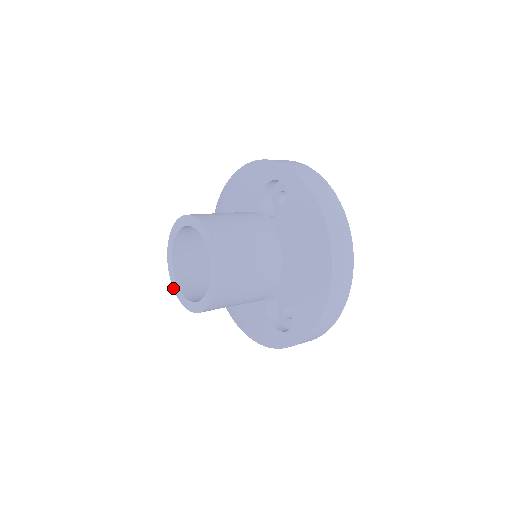
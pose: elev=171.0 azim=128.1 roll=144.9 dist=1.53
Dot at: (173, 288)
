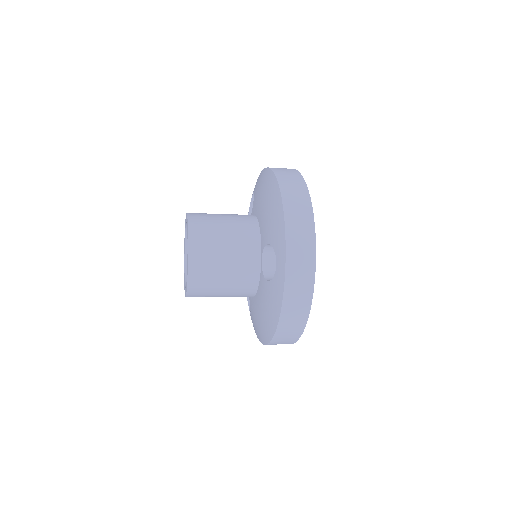
Dot at: occluded
